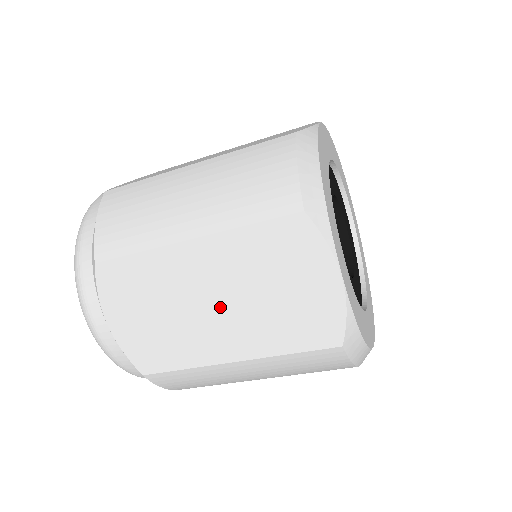
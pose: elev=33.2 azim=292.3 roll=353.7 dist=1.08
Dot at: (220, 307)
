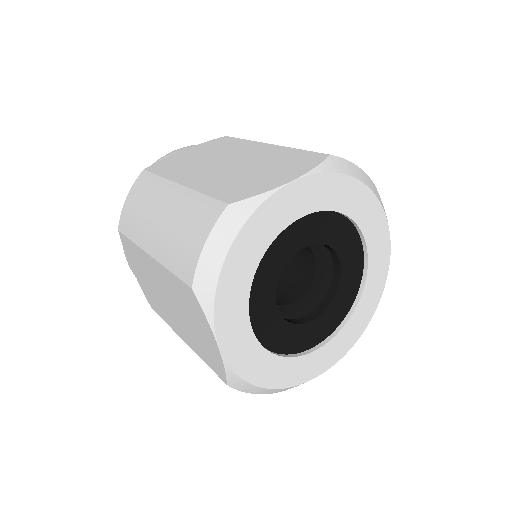
Dot at: (170, 305)
